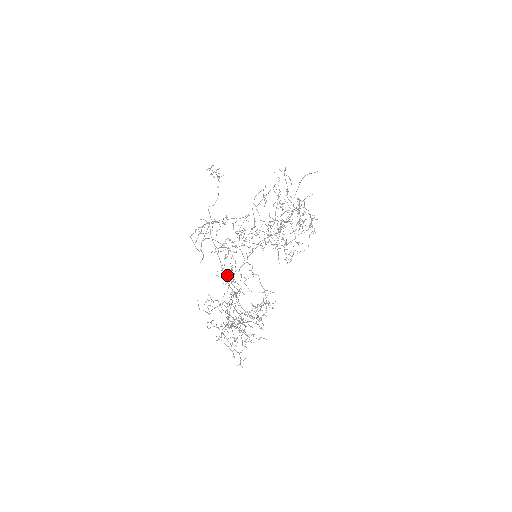
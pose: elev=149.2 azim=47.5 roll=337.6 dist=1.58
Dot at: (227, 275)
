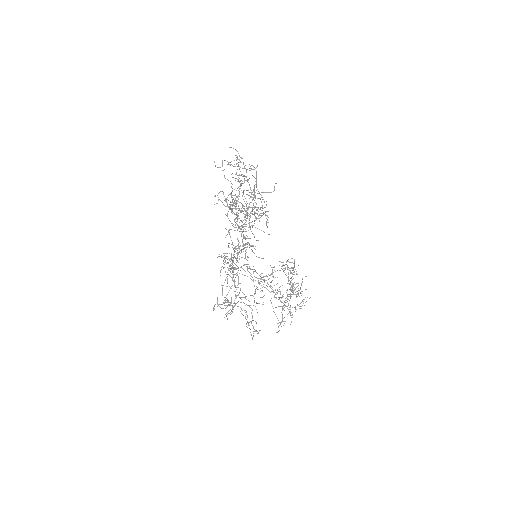
Dot at: (290, 315)
